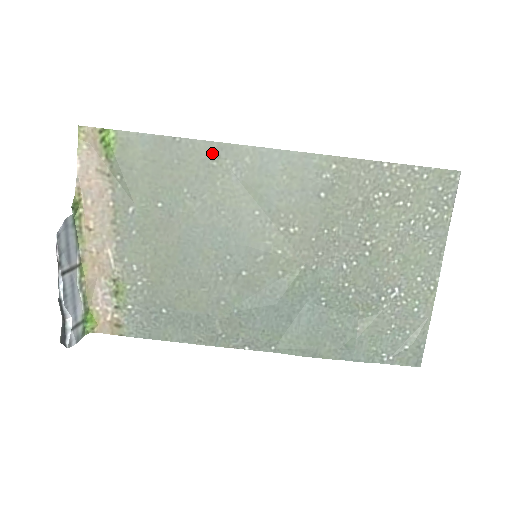
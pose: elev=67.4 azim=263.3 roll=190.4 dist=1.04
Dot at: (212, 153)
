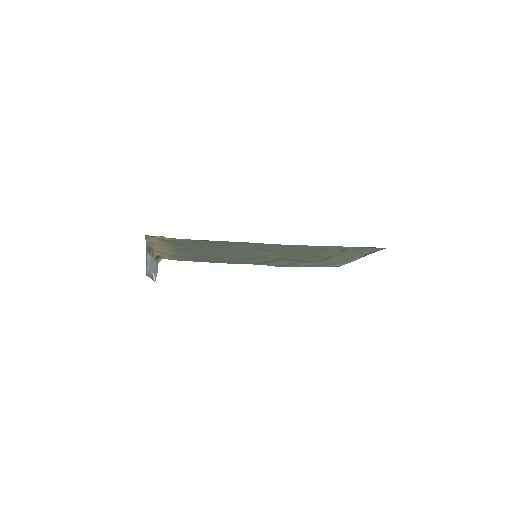
Dot at: (234, 243)
